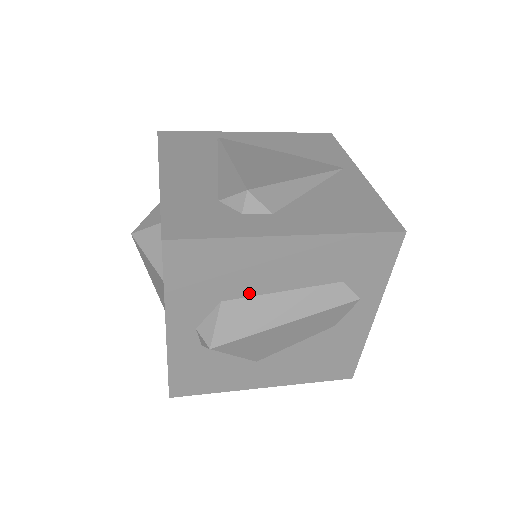
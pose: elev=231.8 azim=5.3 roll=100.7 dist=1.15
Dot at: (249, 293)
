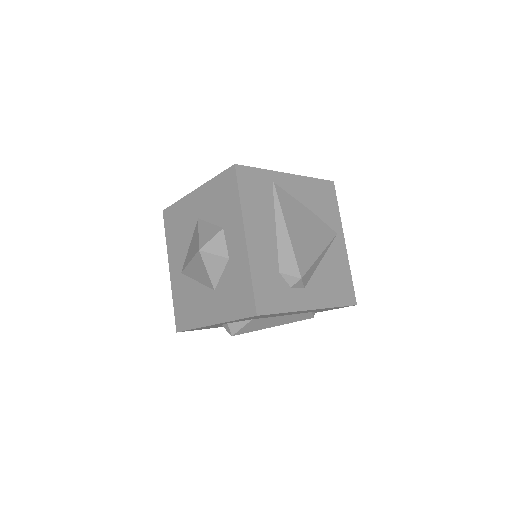
Dot at: (268, 317)
